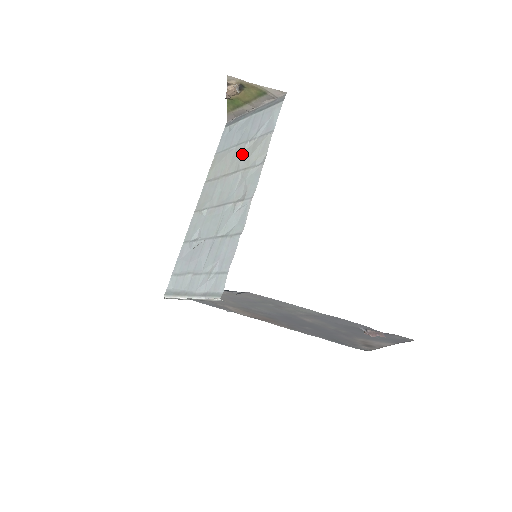
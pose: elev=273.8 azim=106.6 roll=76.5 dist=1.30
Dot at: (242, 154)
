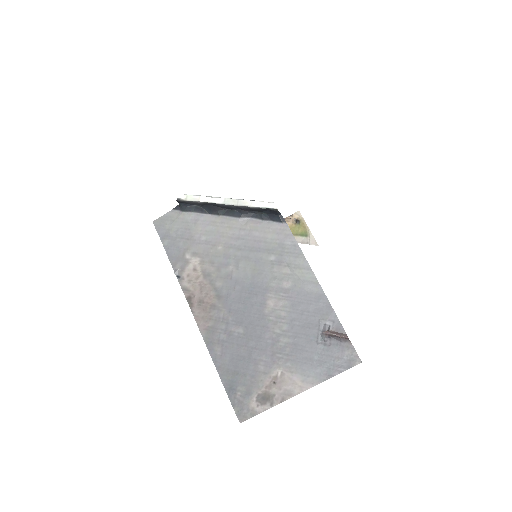
Dot at: occluded
